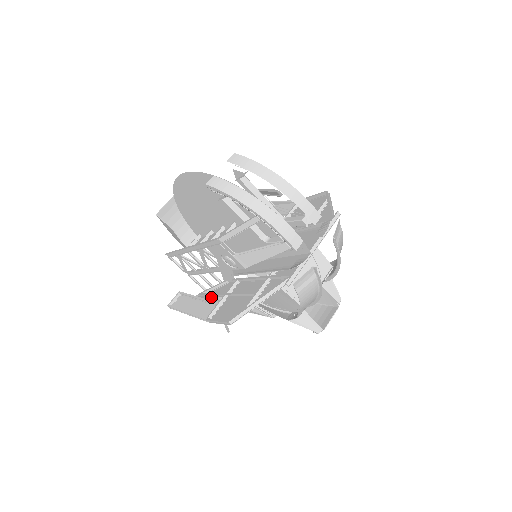
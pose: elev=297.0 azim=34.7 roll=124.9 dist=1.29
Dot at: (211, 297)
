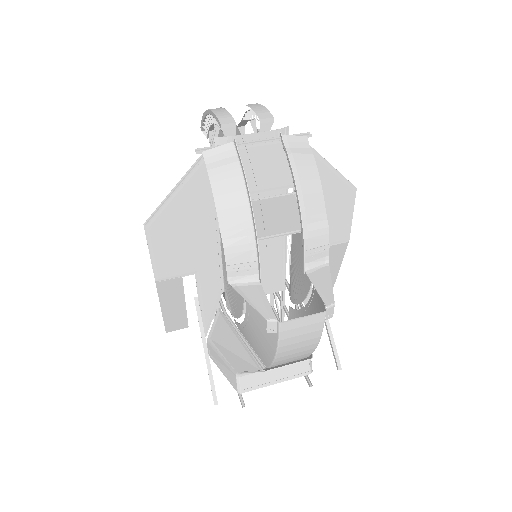
Dot at: (214, 340)
